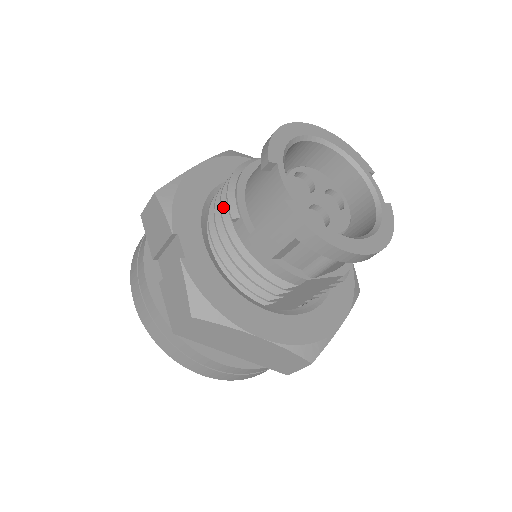
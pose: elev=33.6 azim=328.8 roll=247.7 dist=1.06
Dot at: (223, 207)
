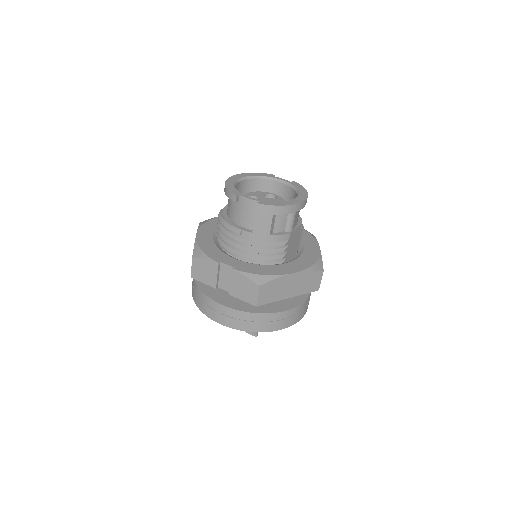
Dot at: (229, 235)
